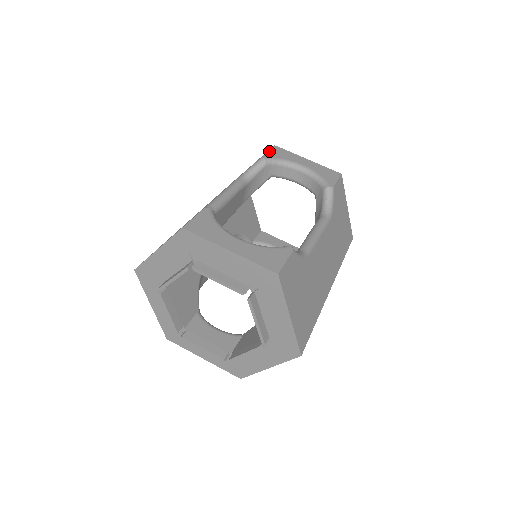
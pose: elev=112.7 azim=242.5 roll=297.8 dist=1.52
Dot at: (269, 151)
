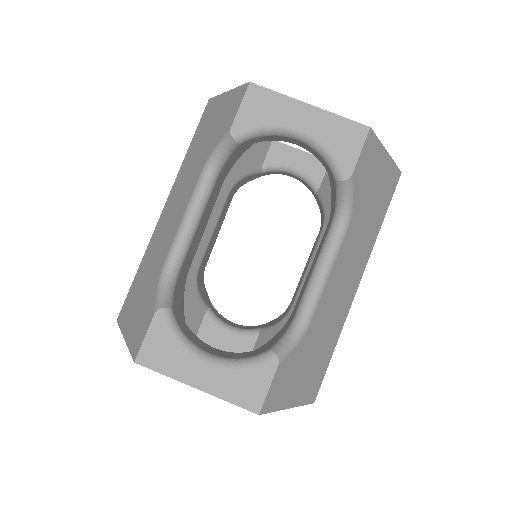
Dot at: (240, 109)
